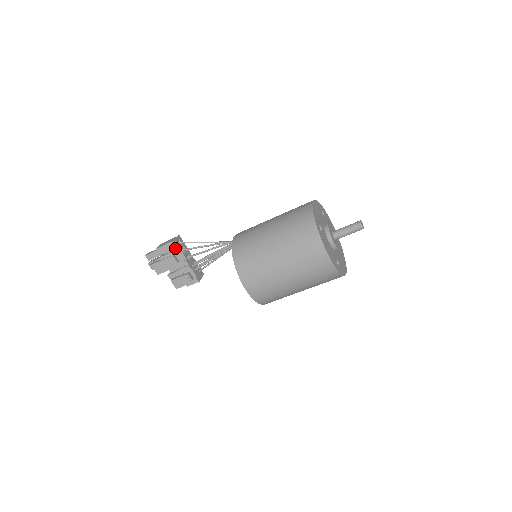
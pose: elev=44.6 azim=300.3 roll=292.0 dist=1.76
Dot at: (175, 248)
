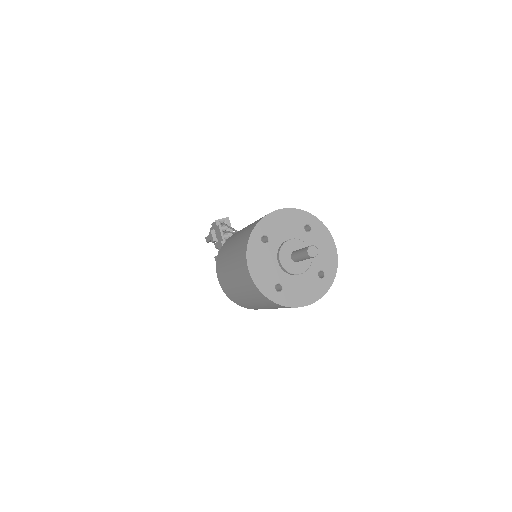
Dot at: (218, 227)
